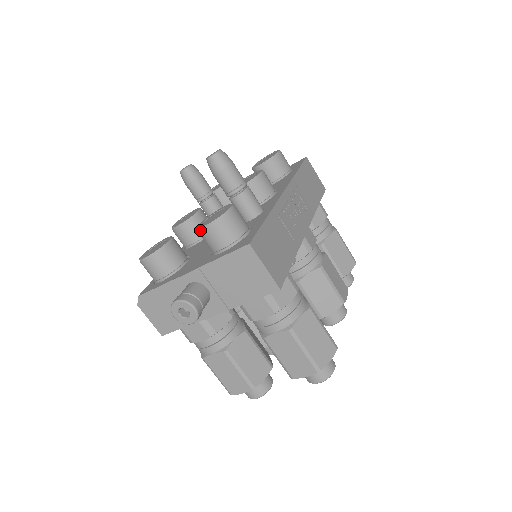
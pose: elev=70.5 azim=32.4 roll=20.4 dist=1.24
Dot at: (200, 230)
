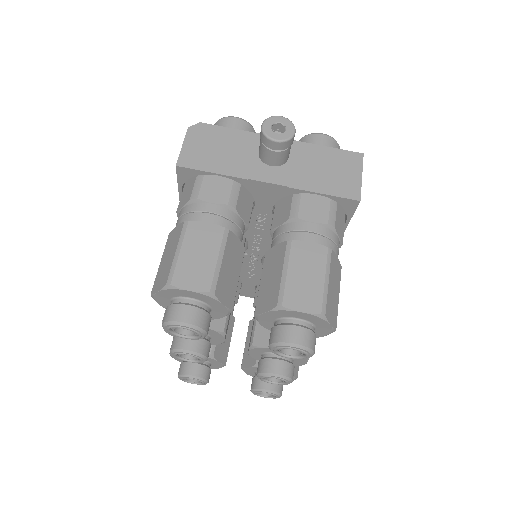
Dot at: (312, 133)
